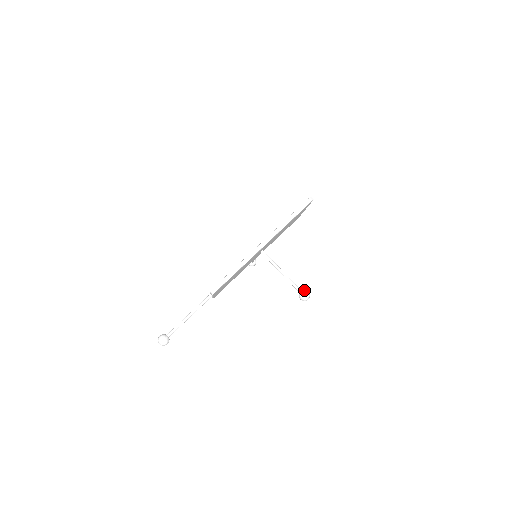
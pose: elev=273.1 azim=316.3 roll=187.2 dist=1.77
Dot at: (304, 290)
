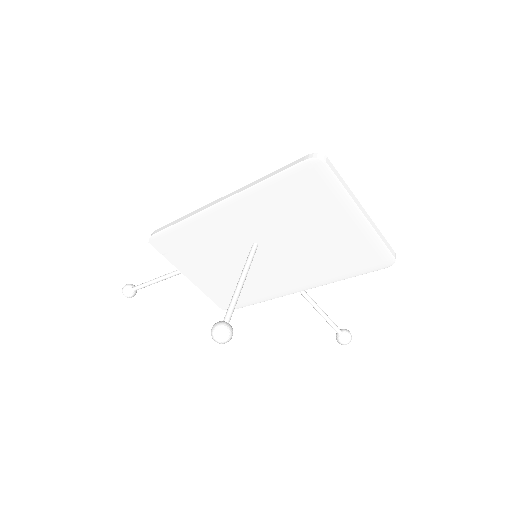
Dot at: (226, 321)
